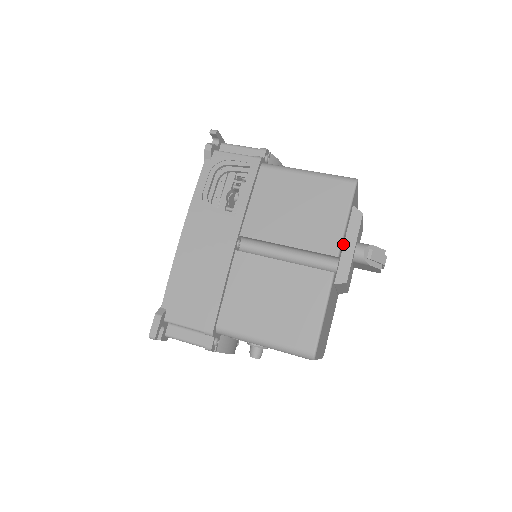
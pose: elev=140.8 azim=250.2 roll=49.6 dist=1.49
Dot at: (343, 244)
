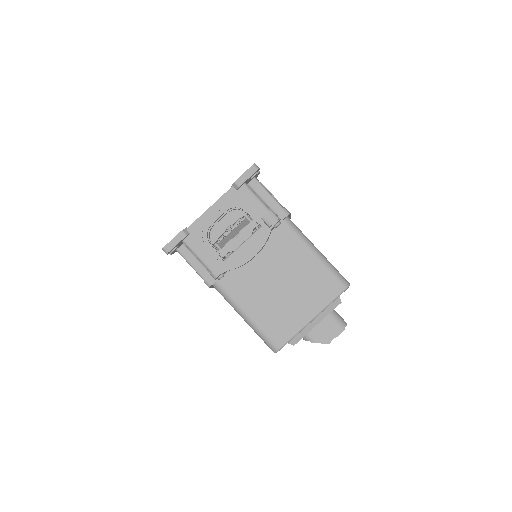
Dot at: occluded
